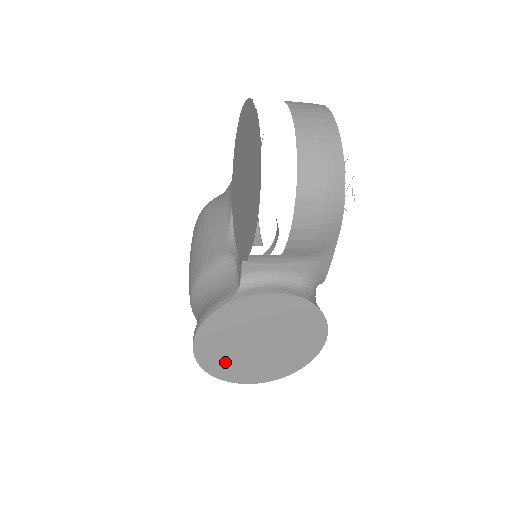
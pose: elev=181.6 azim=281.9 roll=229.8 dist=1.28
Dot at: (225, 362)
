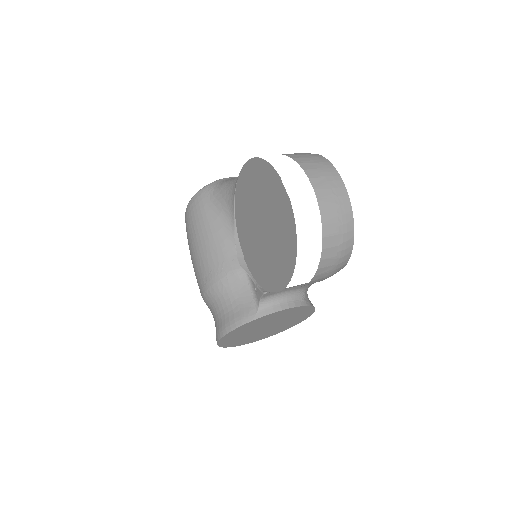
Dot at: (238, 341)
